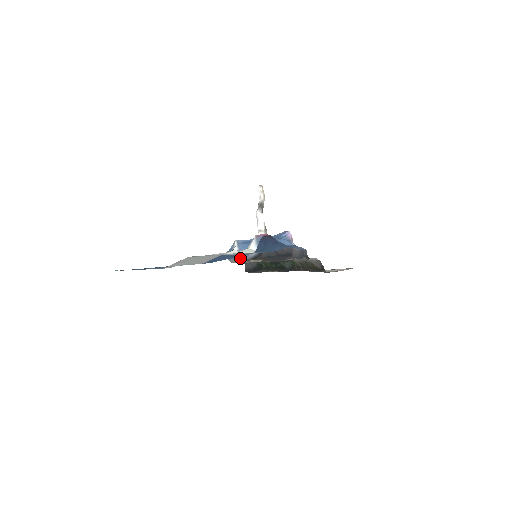
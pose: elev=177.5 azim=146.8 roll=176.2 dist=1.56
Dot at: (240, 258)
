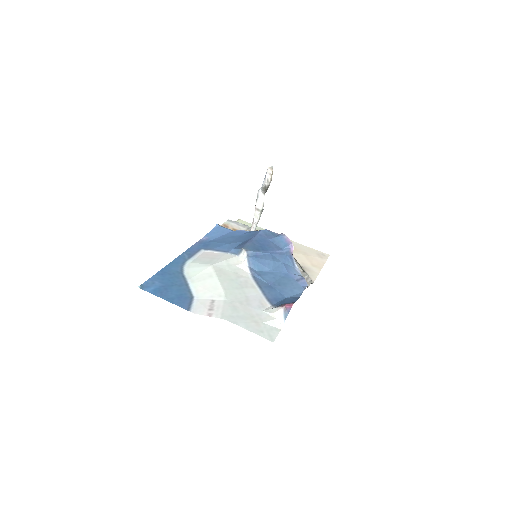
Dot at: (232, 230)
